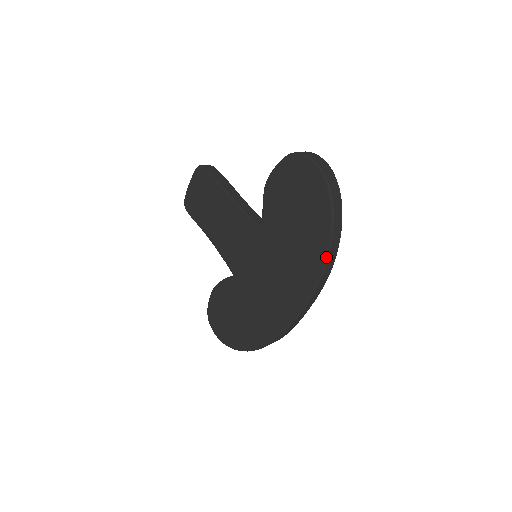
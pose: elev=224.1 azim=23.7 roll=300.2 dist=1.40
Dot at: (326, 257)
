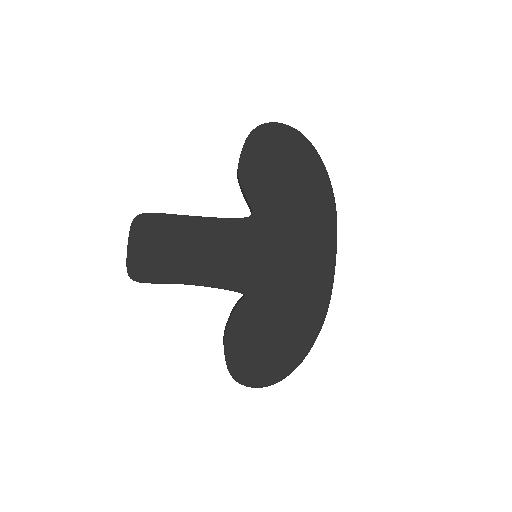
Dot at: (332, 190)
